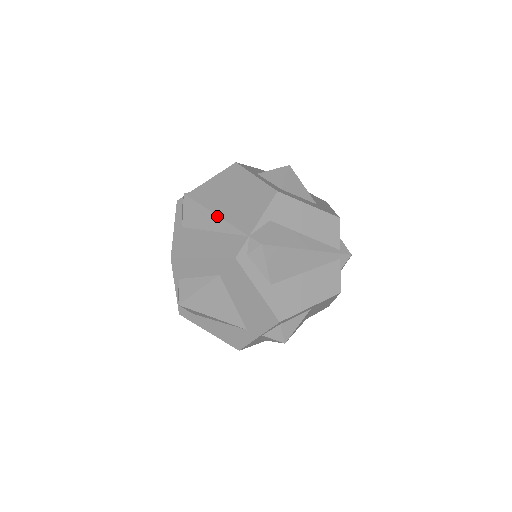
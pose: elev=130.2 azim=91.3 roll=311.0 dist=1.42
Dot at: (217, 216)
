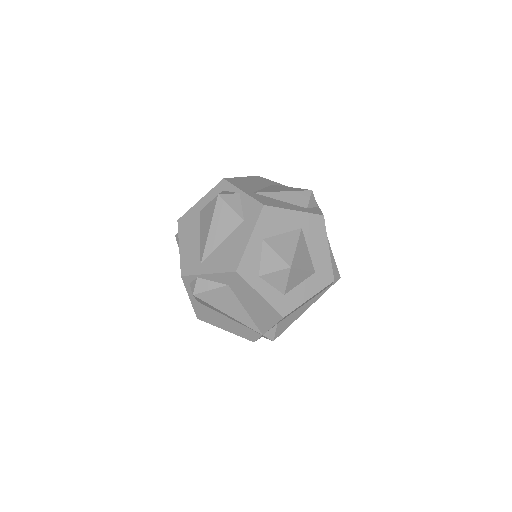
Dot at: (232, 318)
